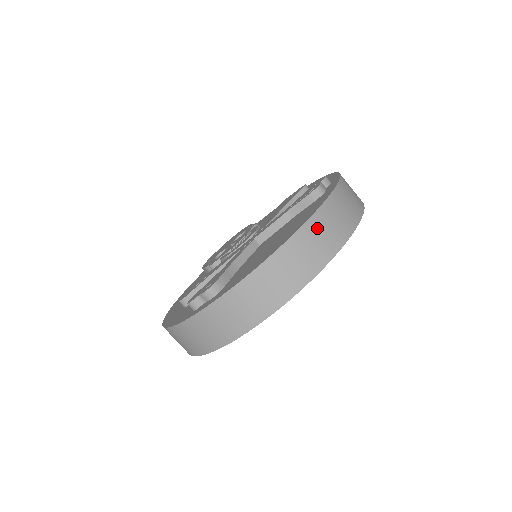
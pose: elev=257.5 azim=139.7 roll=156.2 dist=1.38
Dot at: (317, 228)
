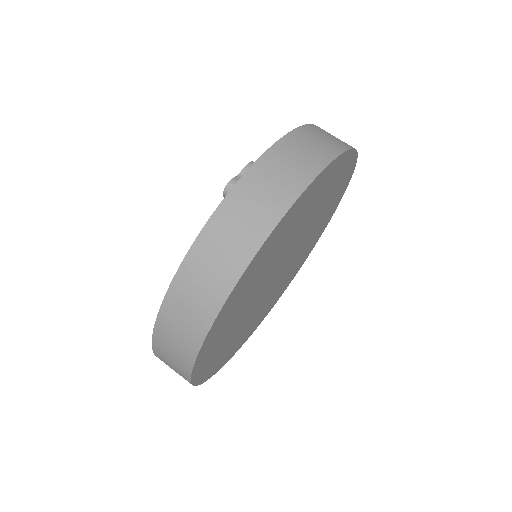
Dot at: occluded
